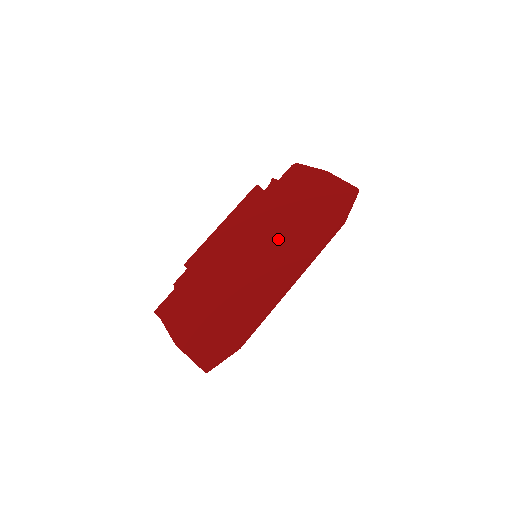
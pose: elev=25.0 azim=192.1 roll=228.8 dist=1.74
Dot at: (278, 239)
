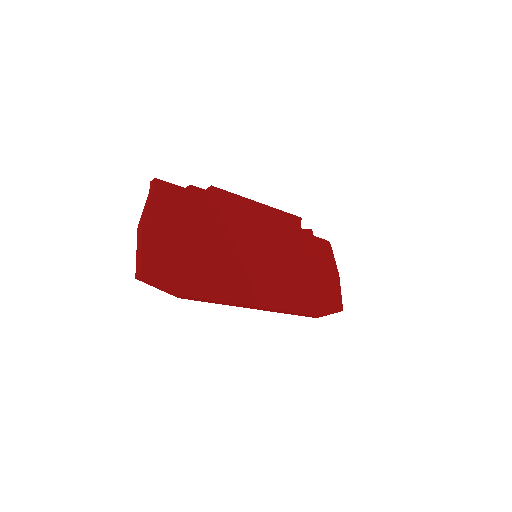
Dot at: (280, 268)
